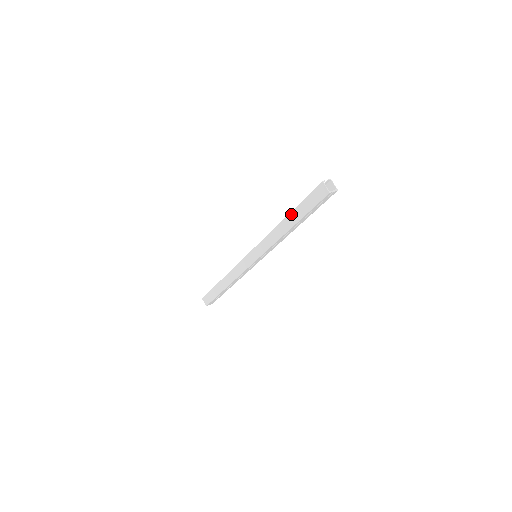
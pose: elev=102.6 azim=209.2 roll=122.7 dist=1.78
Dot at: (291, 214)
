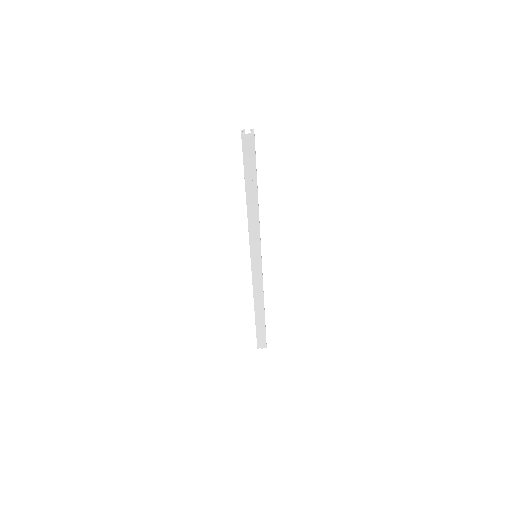
Dot at: occluded
